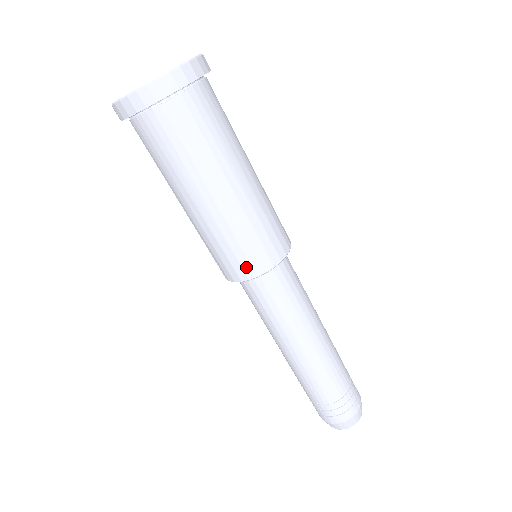
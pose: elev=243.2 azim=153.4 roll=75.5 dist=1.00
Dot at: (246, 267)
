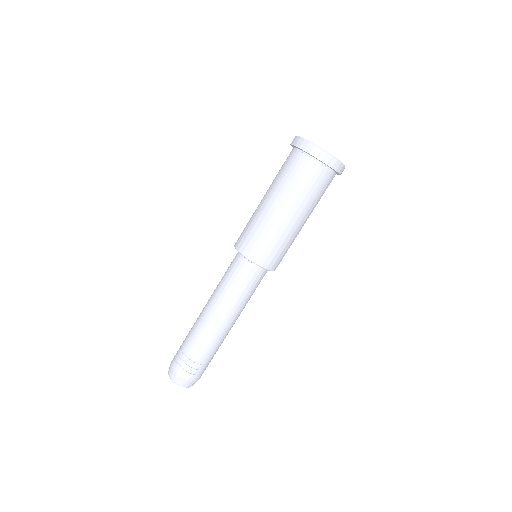
Dot at: (253, 251)
